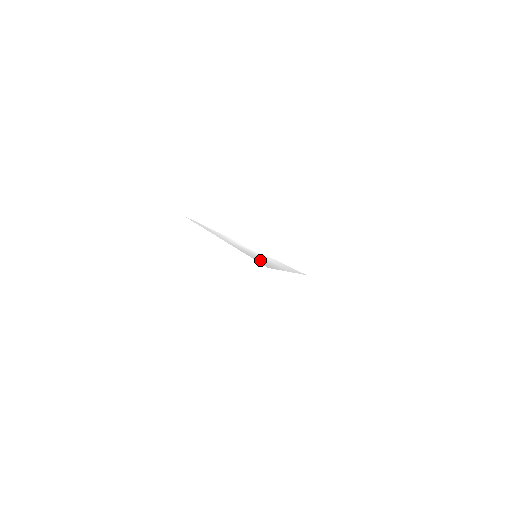
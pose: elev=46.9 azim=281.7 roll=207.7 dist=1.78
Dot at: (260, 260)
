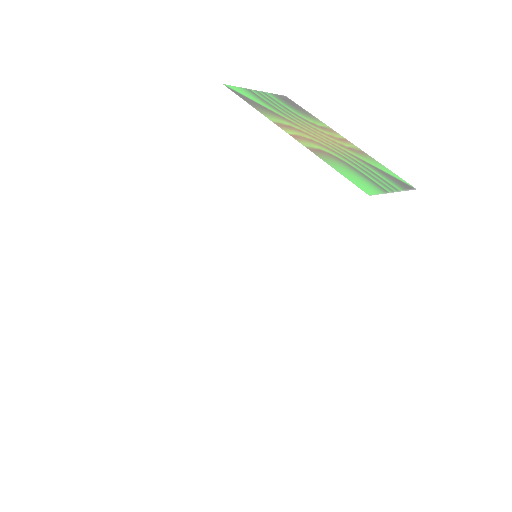
Dot at: occluded
